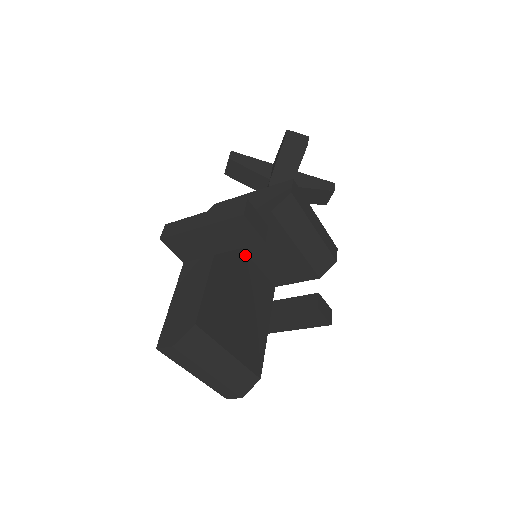
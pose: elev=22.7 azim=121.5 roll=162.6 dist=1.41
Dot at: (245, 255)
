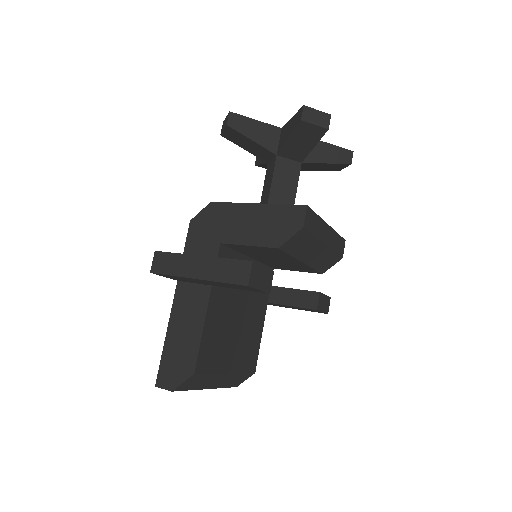
Dot at: (244, 258)
